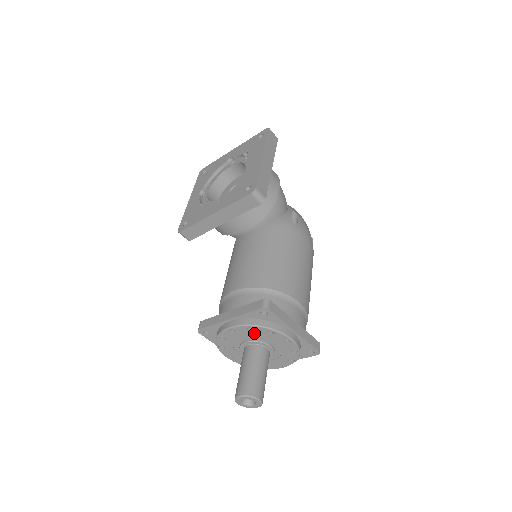
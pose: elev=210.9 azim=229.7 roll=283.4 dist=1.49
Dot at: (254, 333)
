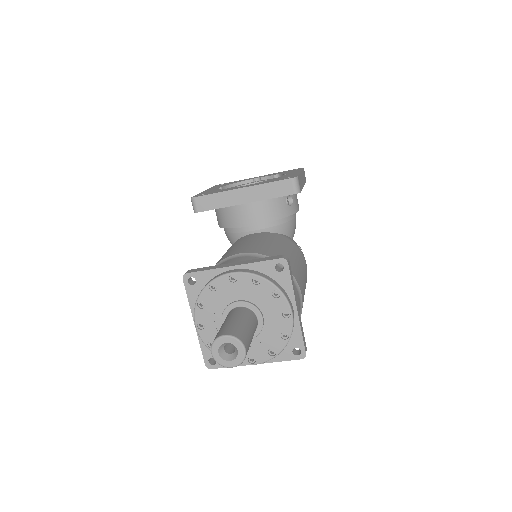
Dot at: (255, 290)
